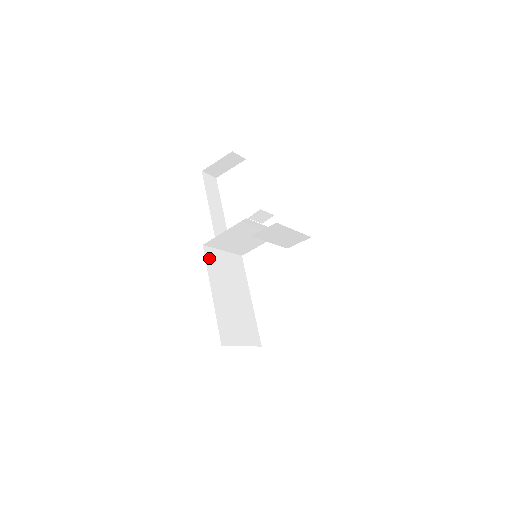
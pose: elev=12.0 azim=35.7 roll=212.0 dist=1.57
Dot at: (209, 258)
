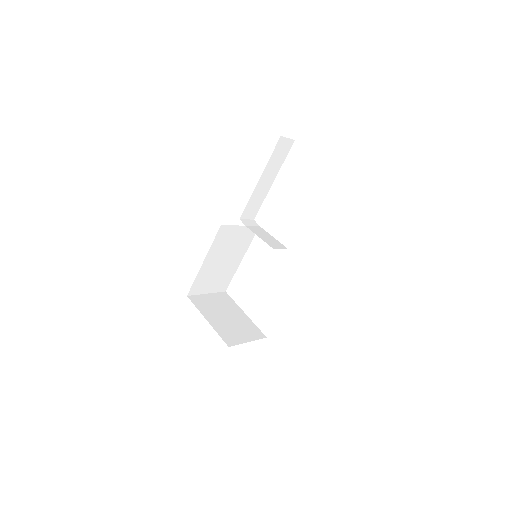
Dot at: (220, 235)
